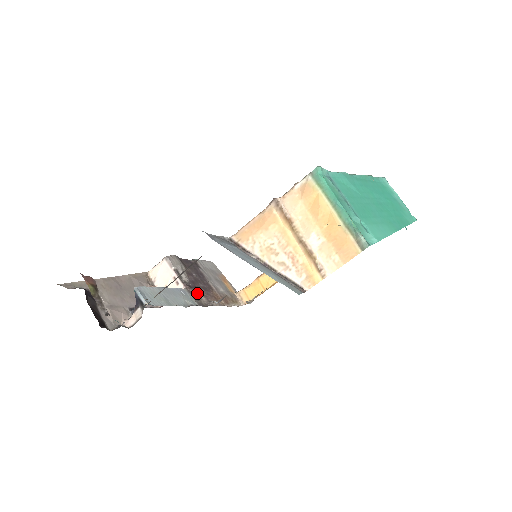
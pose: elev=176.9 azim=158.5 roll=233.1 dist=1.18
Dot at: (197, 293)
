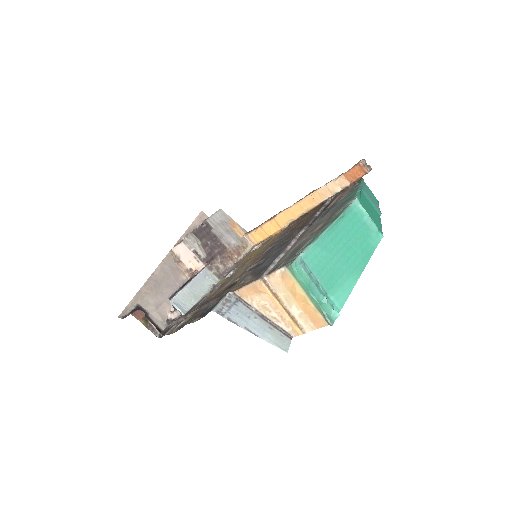
Dot at: (215, 264)
